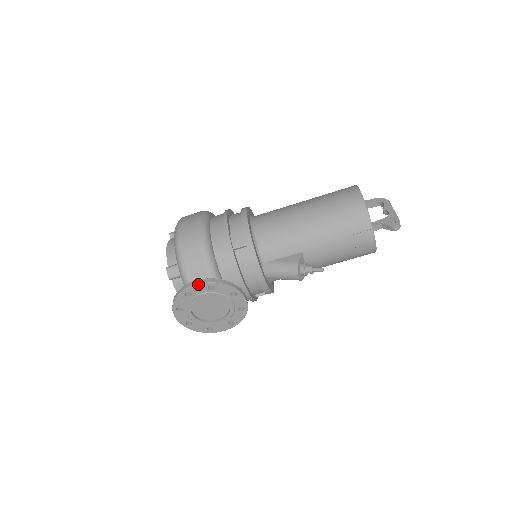
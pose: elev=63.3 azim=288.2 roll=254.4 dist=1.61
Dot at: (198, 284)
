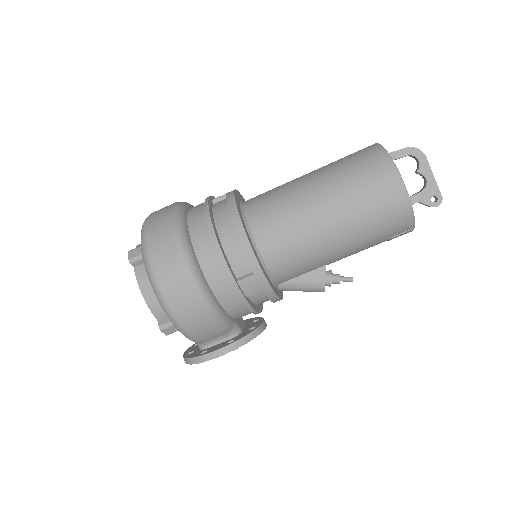
Dot at: occluded
